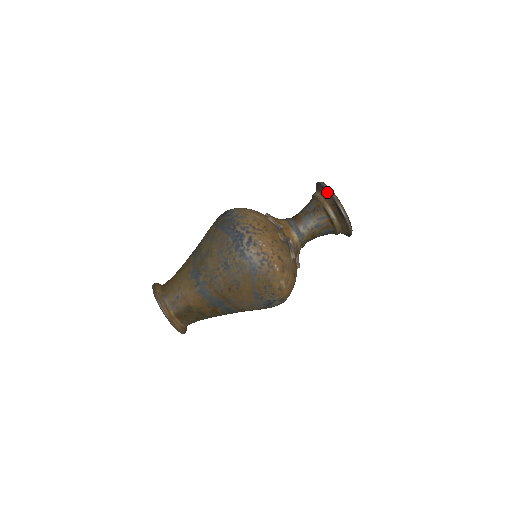
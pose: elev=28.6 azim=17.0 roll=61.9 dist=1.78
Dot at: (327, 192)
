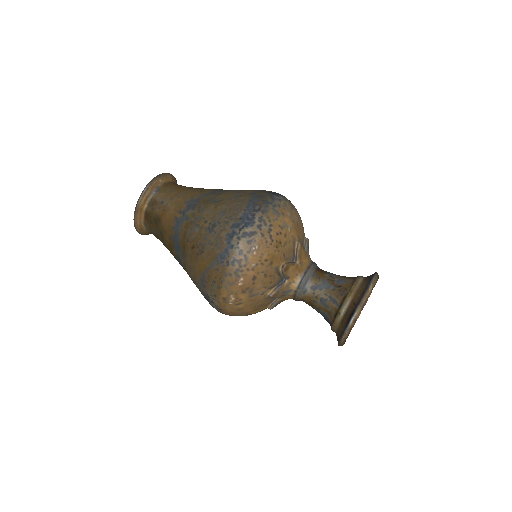
Dot at: (366, 288)
